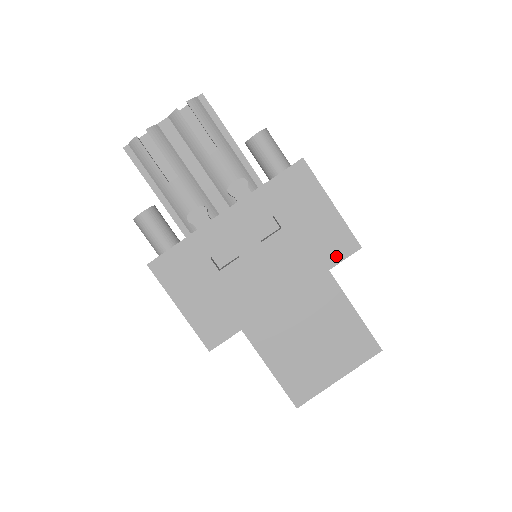
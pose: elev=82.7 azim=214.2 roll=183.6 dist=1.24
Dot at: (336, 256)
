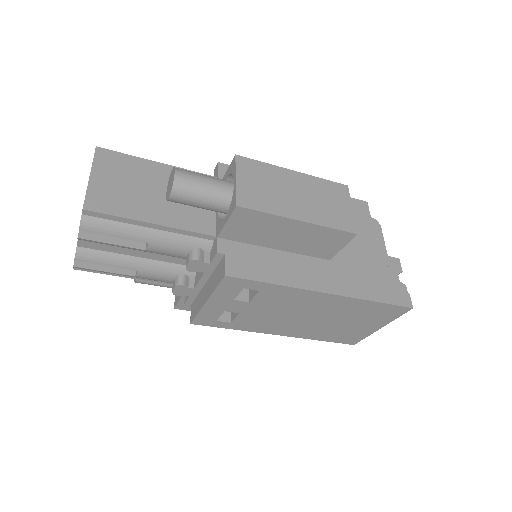
Dot at: (333, 249)
